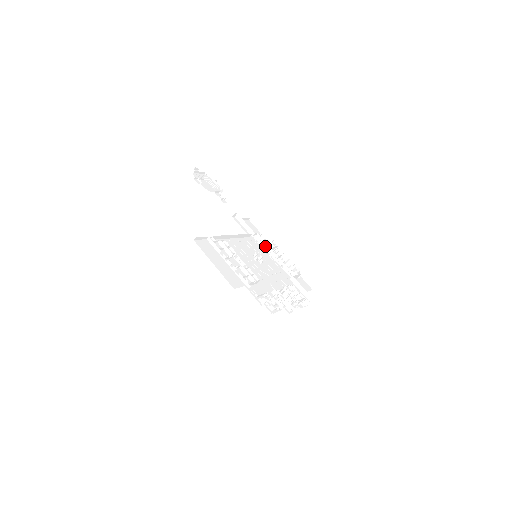
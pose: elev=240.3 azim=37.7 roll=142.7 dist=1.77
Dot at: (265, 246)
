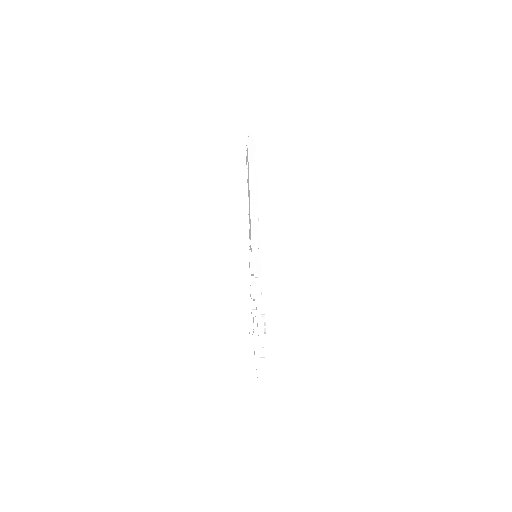
Dot at: occluded
